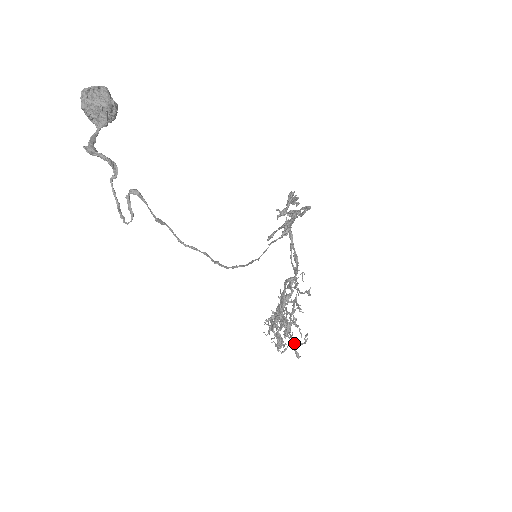
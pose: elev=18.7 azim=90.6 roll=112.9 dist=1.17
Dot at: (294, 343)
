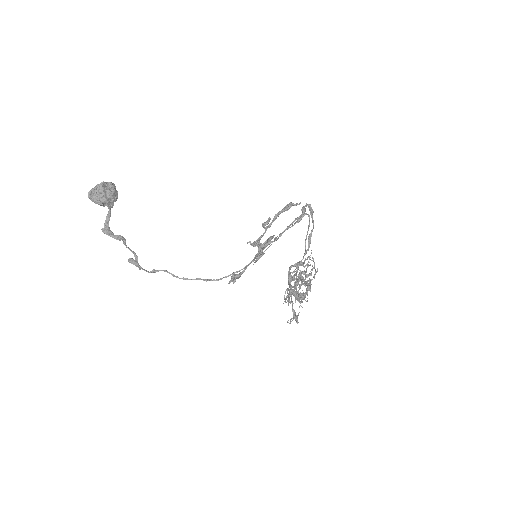
Dot at: (293, 314)
